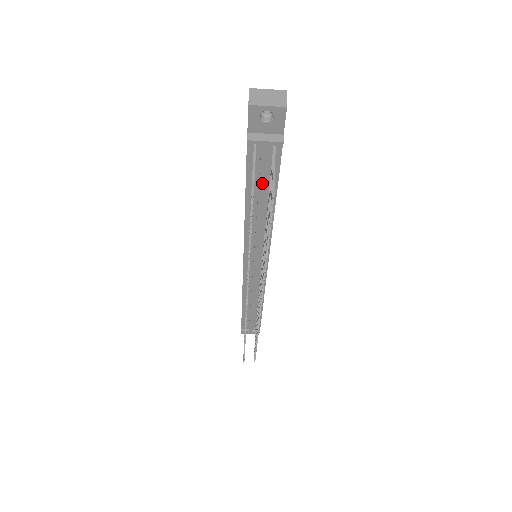
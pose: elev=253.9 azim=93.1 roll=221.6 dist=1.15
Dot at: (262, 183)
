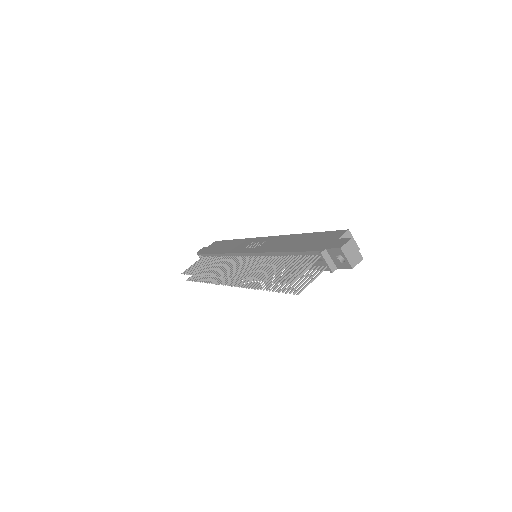
Dot at: occluded
